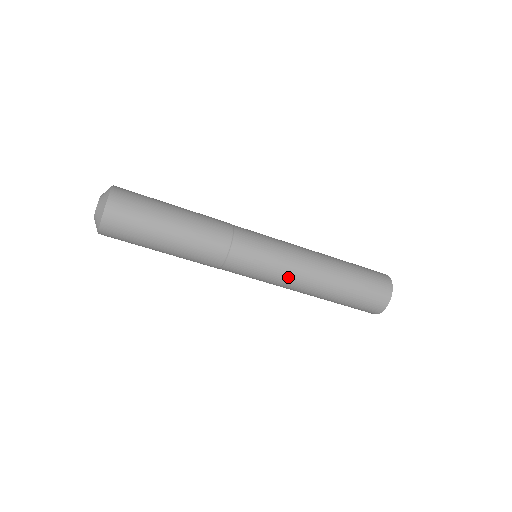
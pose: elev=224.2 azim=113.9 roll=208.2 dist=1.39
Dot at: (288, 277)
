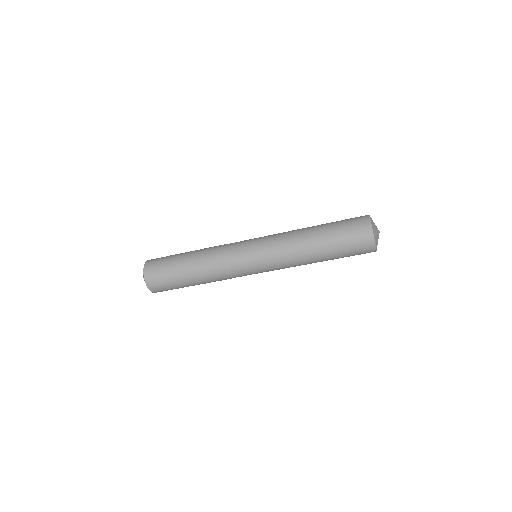
Dot at: (280, 264)
